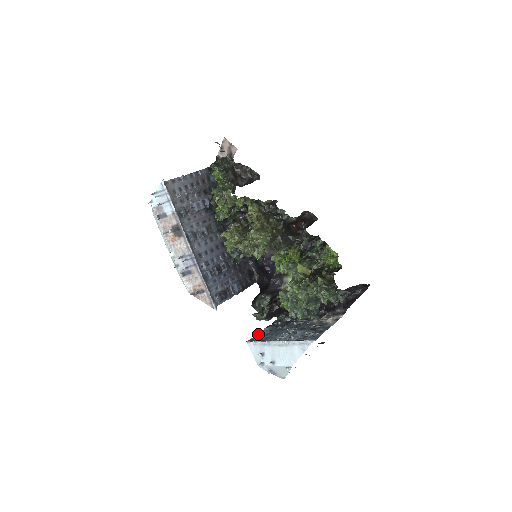
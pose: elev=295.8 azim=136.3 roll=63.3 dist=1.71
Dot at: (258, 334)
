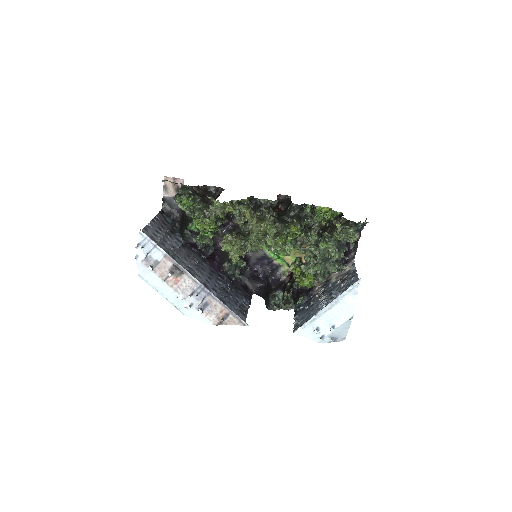
Dot at: (295, 323)
